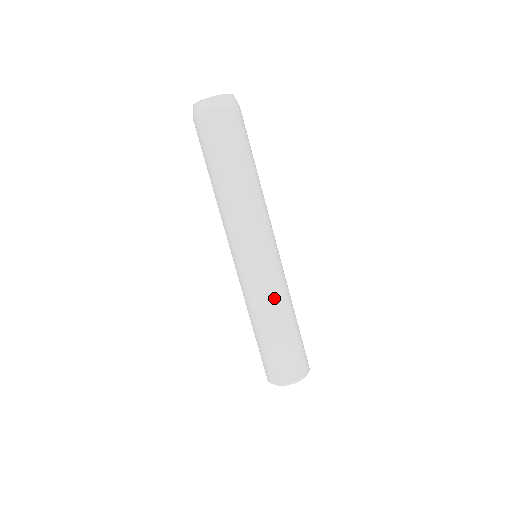
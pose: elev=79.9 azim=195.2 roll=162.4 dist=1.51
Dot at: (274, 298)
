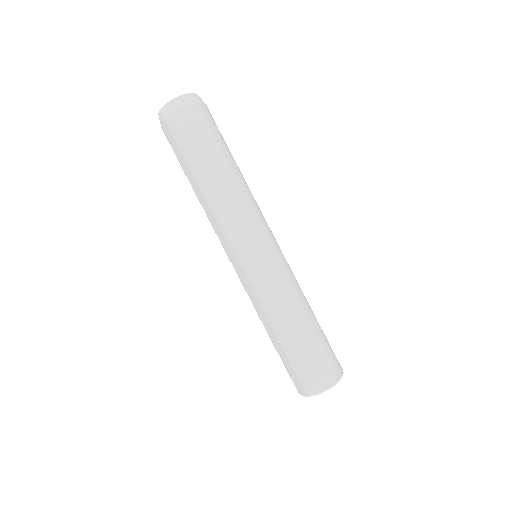
Dot at: (267, 303)
